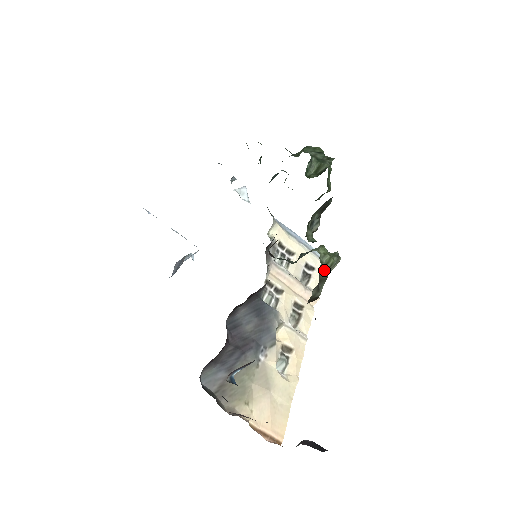
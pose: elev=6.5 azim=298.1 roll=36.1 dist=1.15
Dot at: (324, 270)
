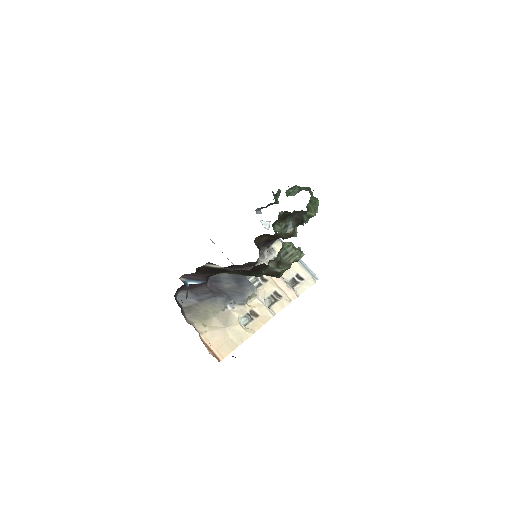
Dot at: (286, 256)
